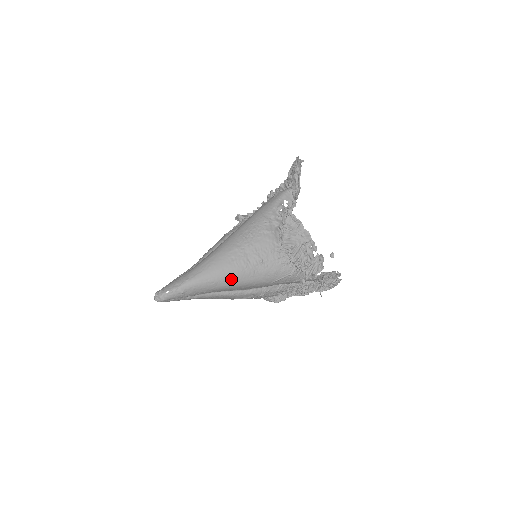
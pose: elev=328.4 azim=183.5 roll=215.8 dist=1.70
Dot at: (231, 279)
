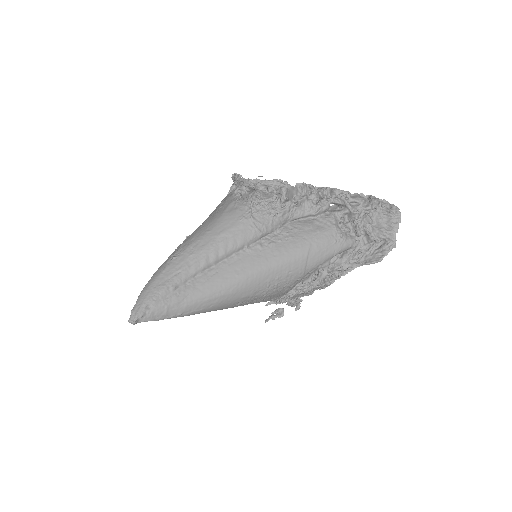
Dot at: occluded
